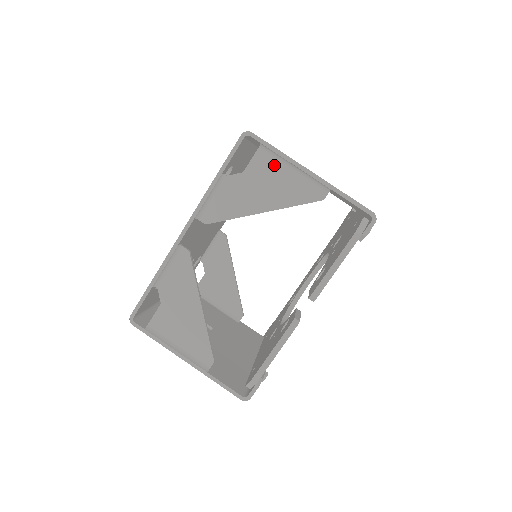
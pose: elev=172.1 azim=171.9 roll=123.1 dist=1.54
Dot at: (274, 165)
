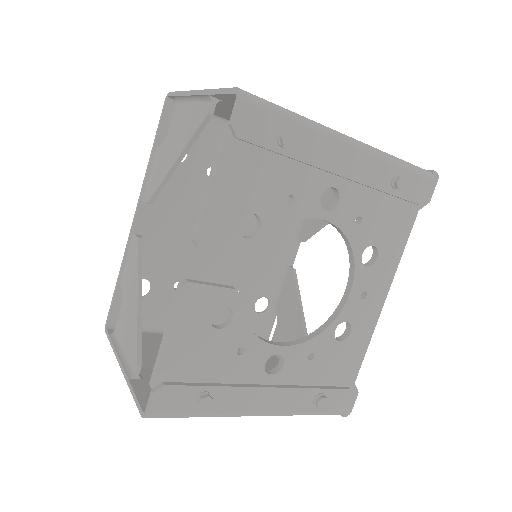
Dot at: (182, 110)
